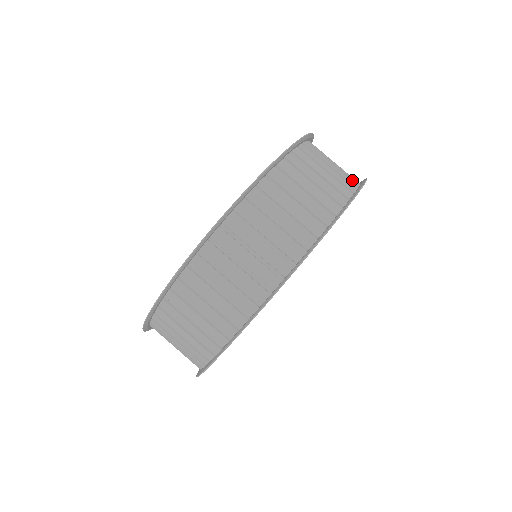
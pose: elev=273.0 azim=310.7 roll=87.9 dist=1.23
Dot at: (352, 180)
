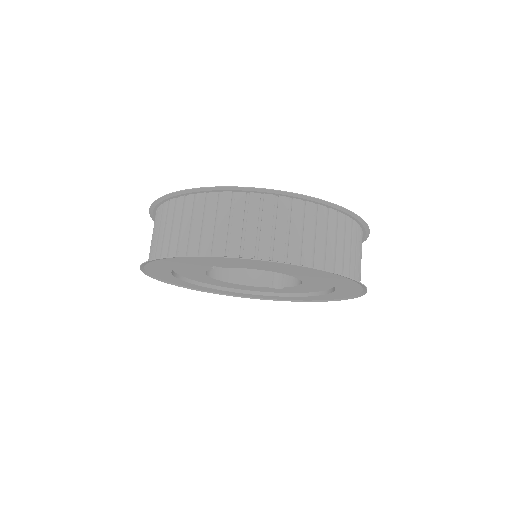
Dot at: occluded
